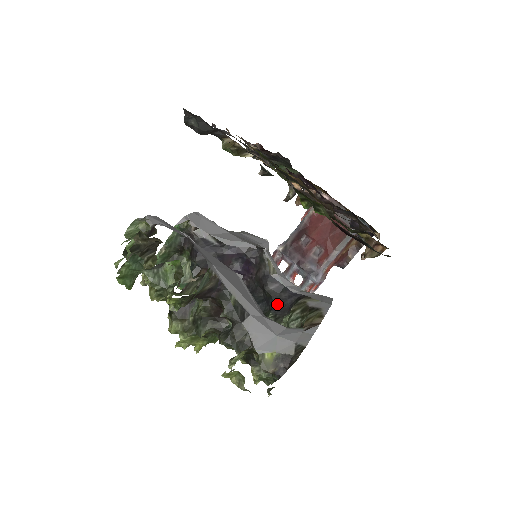
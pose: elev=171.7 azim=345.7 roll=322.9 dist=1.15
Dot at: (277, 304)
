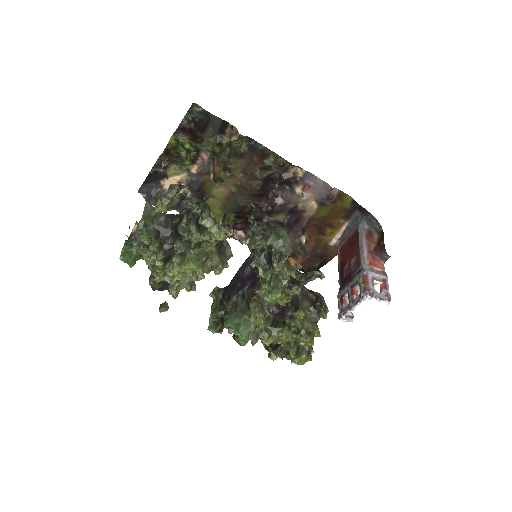
Dot at: occluded
